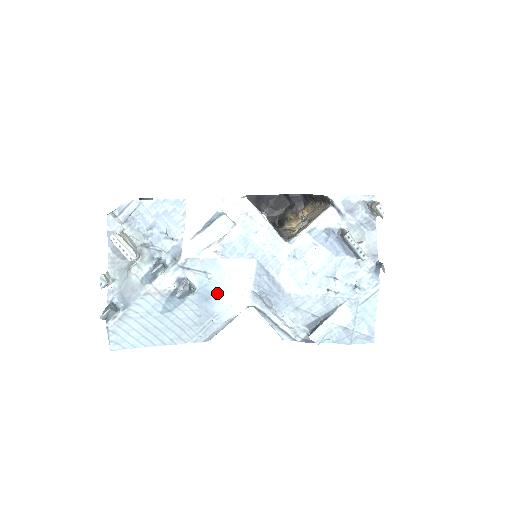
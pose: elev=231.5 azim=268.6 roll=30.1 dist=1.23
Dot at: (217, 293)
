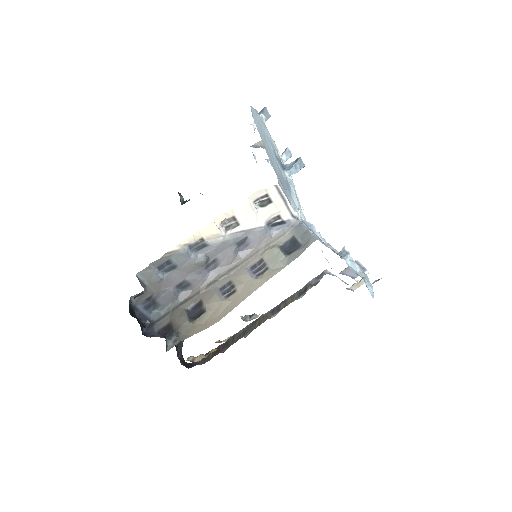
Dot at: (291, 194)
